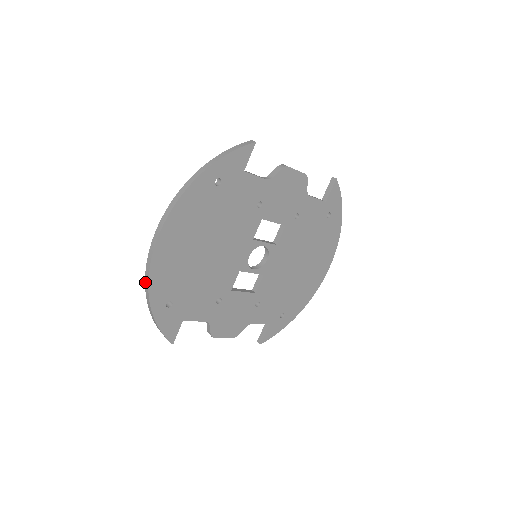
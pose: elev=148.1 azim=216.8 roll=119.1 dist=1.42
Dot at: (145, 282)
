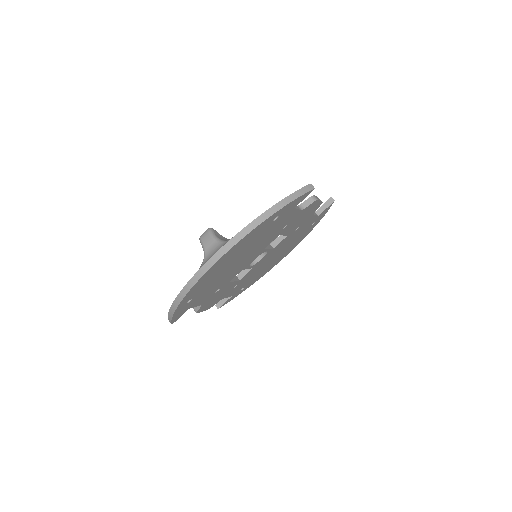
Dot at: (183, 288)
